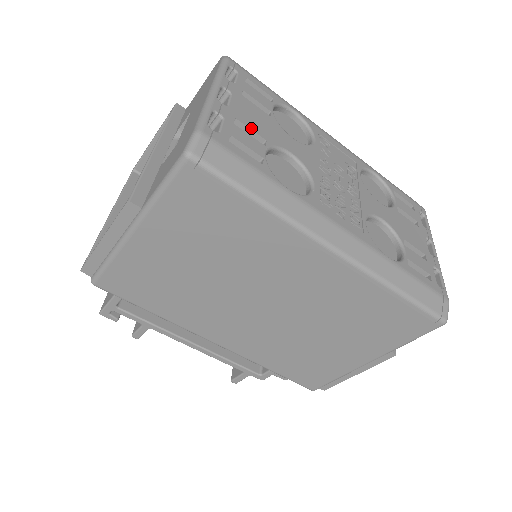
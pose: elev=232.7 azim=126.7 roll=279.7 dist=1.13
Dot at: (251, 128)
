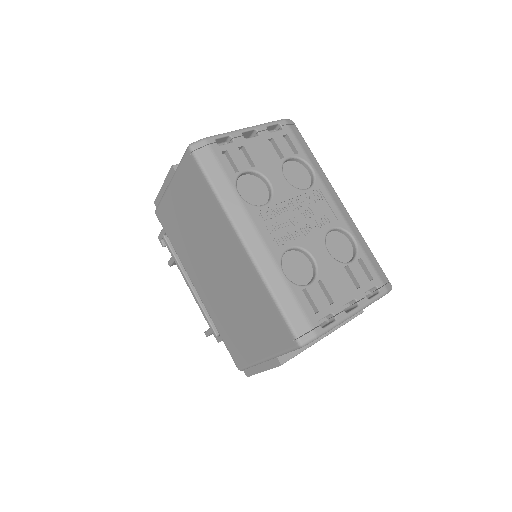
Dot at: (251, 156)
